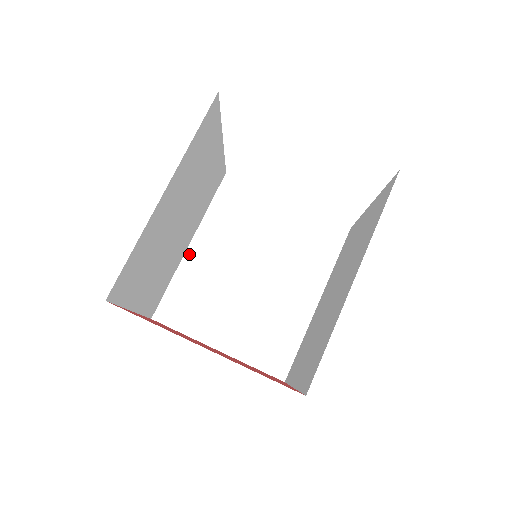
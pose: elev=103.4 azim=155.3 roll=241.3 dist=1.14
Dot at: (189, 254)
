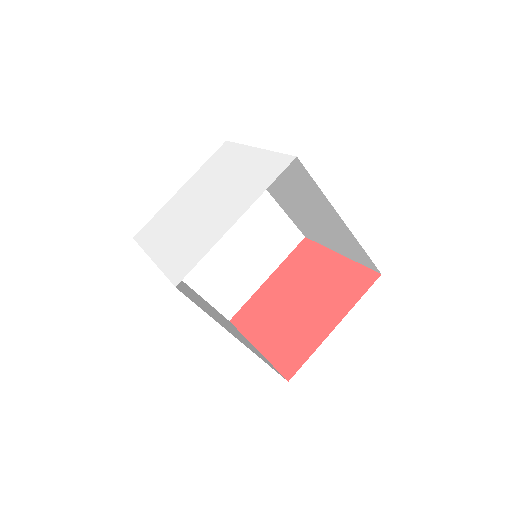
Dot at: (276, 200)
